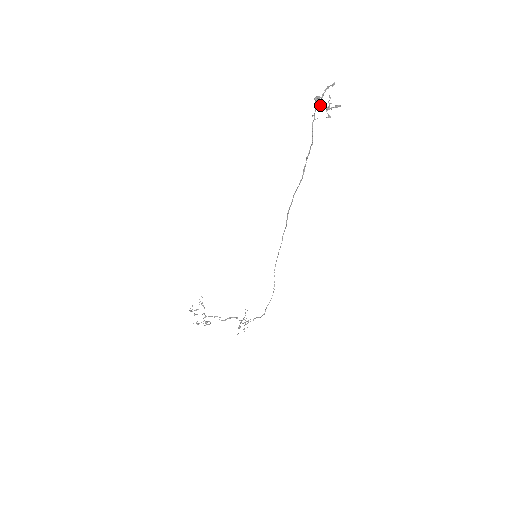
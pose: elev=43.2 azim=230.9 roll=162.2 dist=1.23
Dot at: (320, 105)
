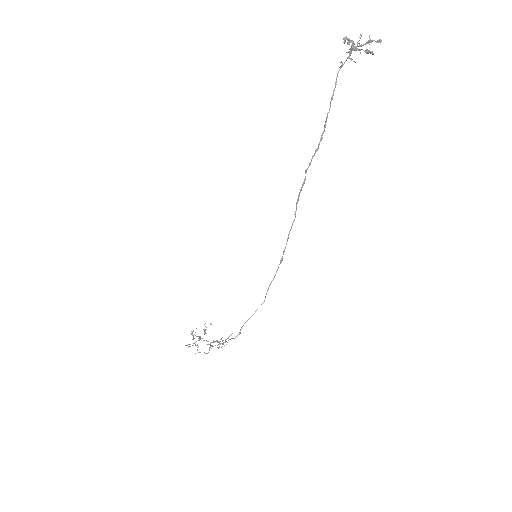
Dot at: occluded
